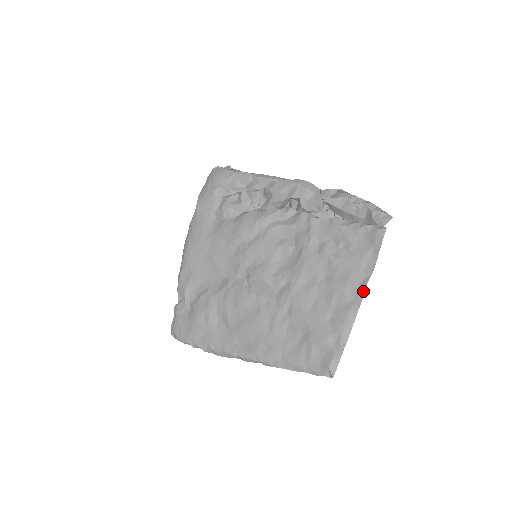
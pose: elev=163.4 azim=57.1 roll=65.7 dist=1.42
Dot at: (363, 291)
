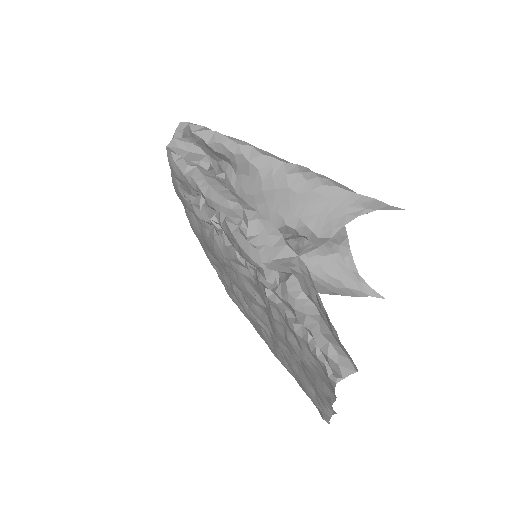
Dot at: occluded
